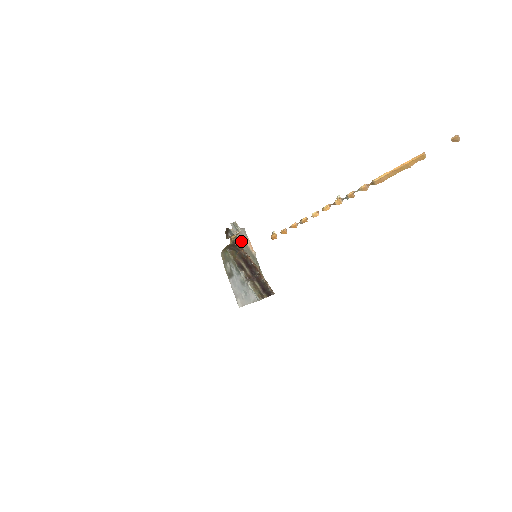
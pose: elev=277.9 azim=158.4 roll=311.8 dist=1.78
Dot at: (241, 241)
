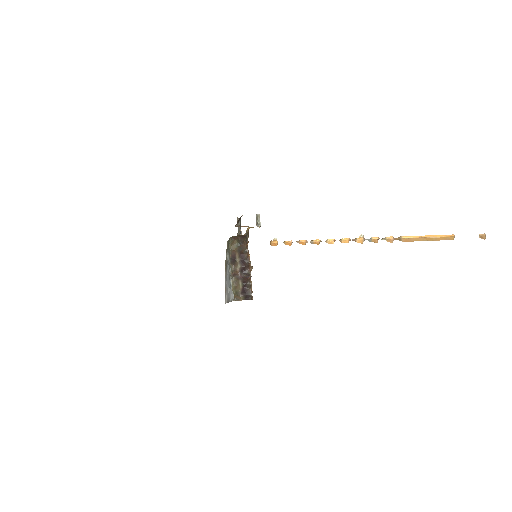
Dot at: occluded
